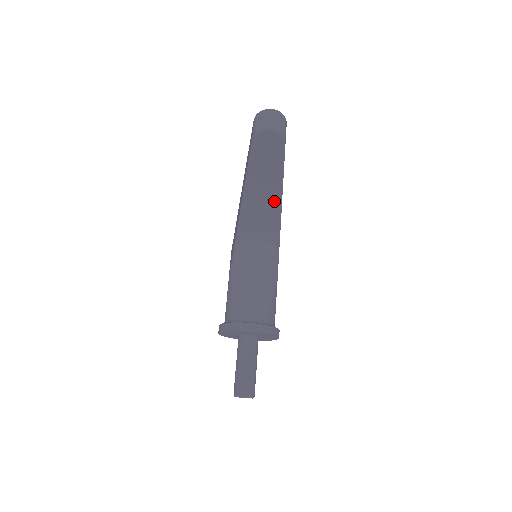
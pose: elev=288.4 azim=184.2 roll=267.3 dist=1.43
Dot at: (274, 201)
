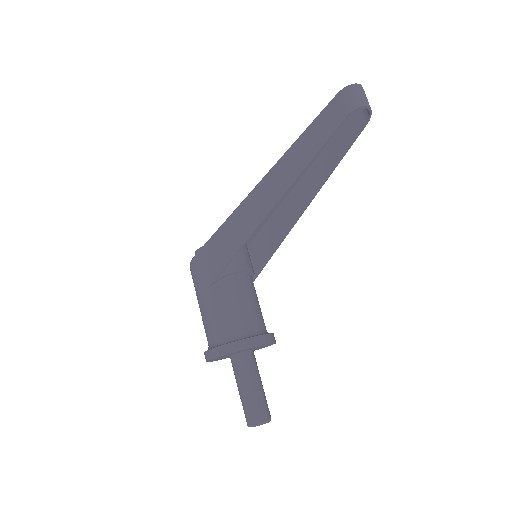
Dot at: occluded
